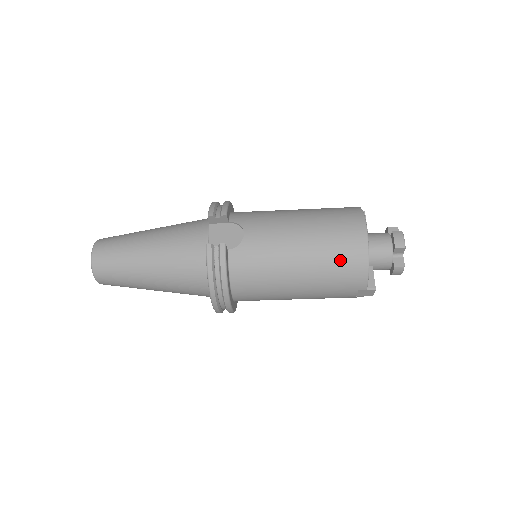
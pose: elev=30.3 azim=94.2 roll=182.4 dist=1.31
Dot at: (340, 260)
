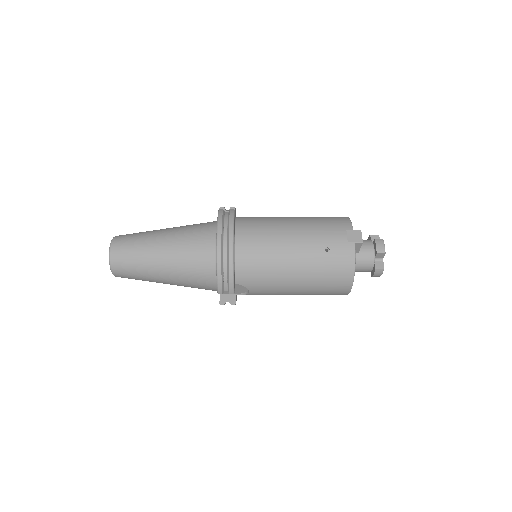
Dot at: occluded
